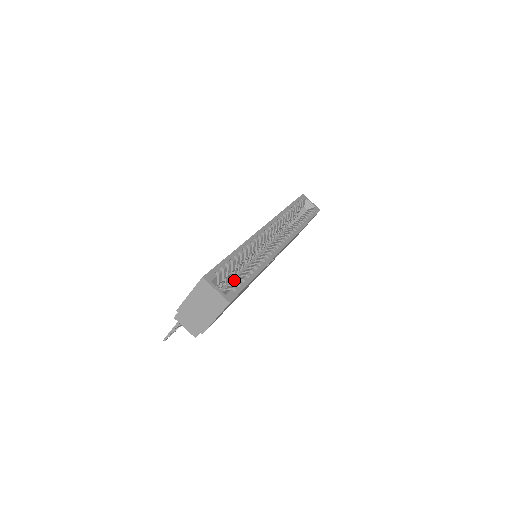
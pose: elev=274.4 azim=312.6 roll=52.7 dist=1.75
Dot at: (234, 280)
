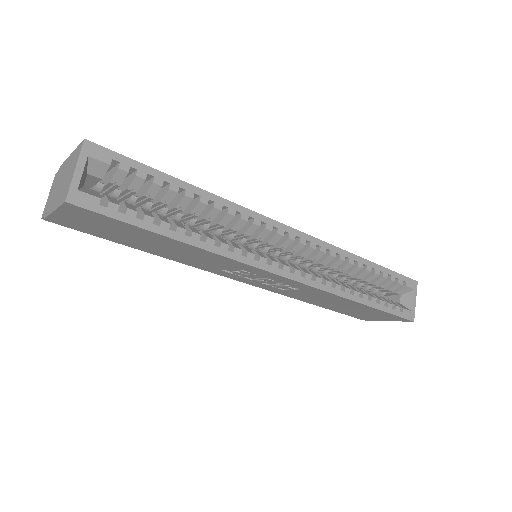
Dot at: (141, 208)
